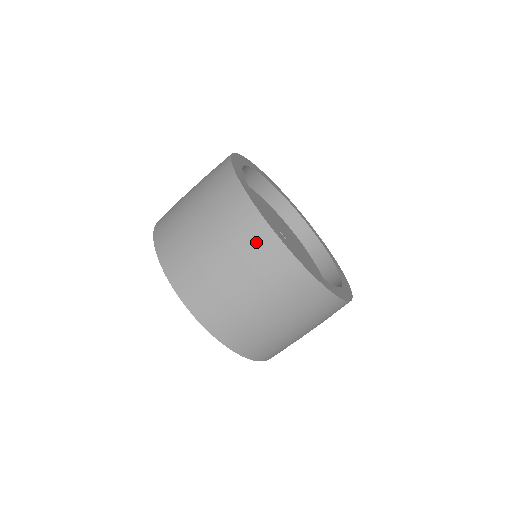
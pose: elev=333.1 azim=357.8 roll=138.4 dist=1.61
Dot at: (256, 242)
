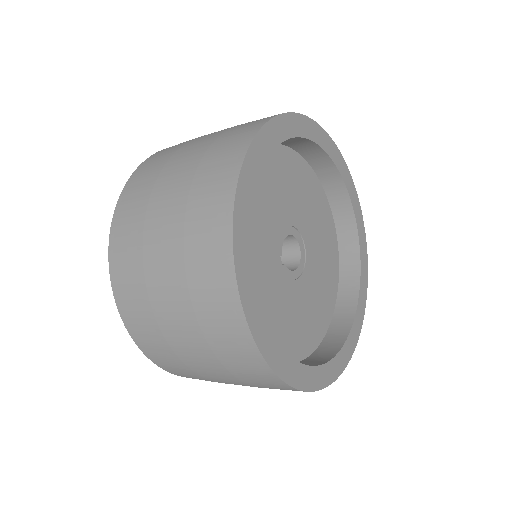
Dot at: (207, 234)
